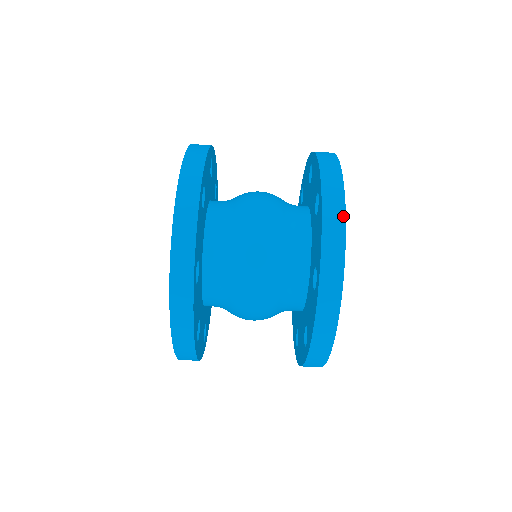
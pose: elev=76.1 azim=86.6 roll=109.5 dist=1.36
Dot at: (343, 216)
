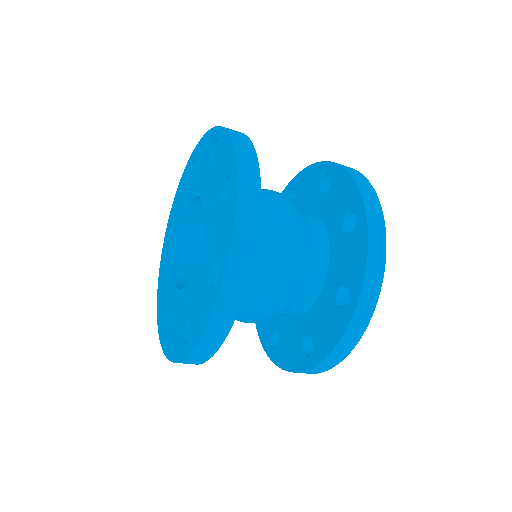
Dot at: occluded
